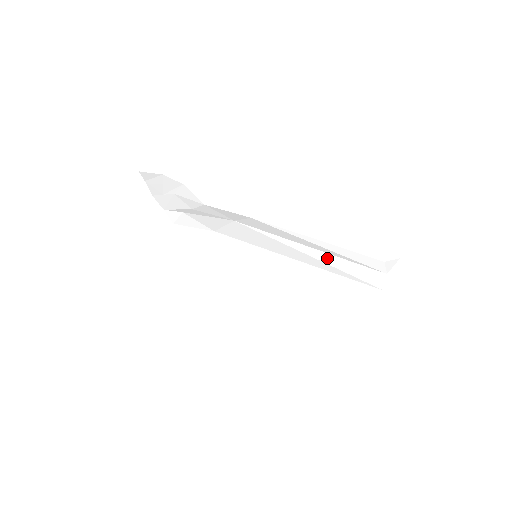
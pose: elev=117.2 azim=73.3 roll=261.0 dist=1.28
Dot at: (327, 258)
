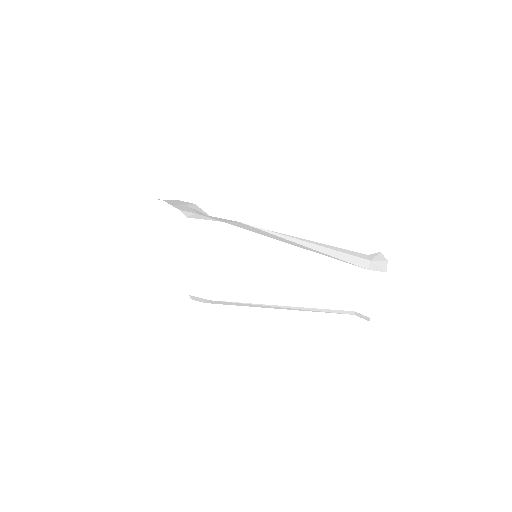
Dot at: (318, 248)
